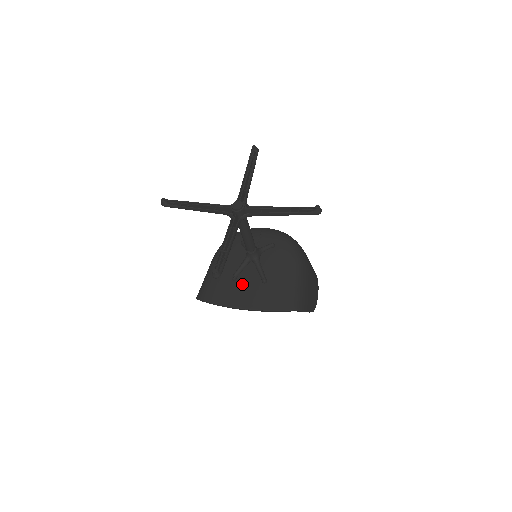
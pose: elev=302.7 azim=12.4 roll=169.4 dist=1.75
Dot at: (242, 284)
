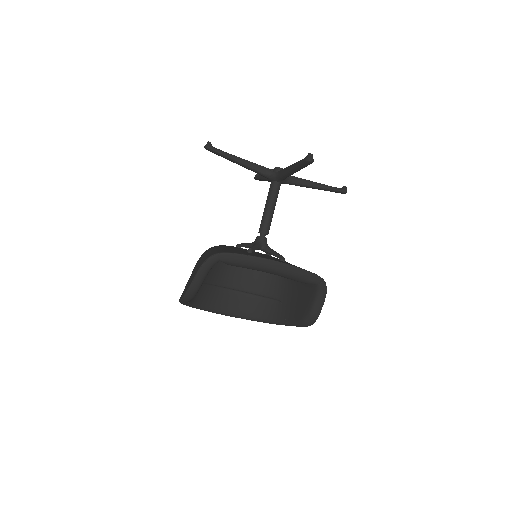
Dot at: occluded
